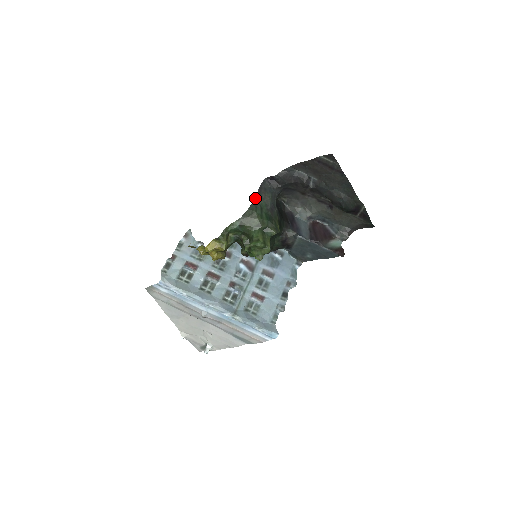
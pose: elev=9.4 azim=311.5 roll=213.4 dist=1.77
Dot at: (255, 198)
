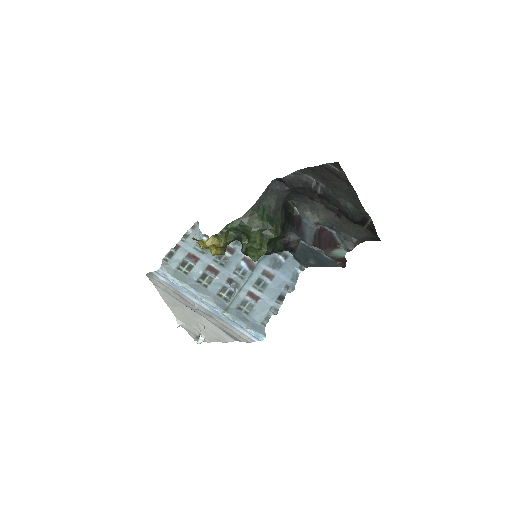
Dot at: (259, 199)
